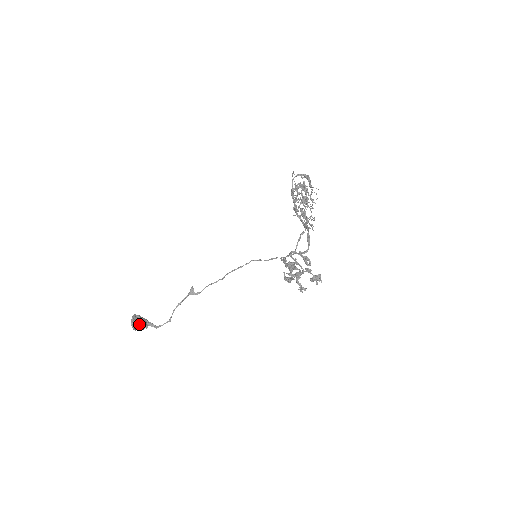
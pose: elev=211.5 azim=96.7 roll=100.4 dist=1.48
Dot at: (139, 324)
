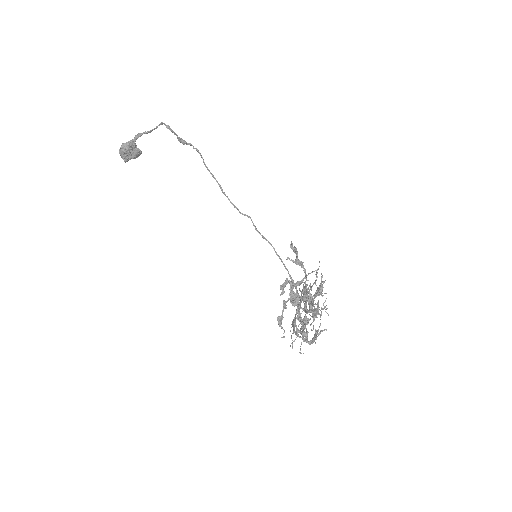
Dot at: (131, 157)
